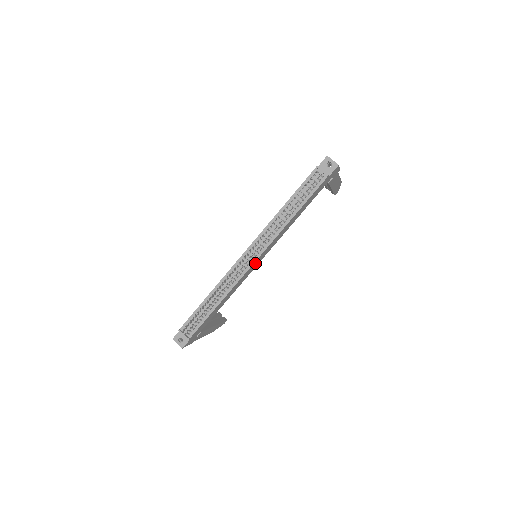
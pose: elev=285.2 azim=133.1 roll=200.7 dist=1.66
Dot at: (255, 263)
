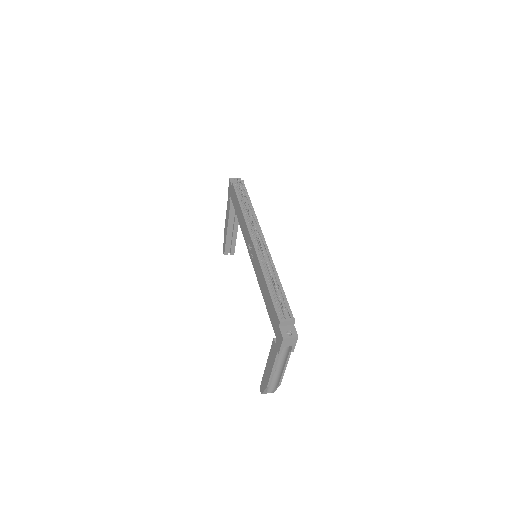
Dot at: occluded
